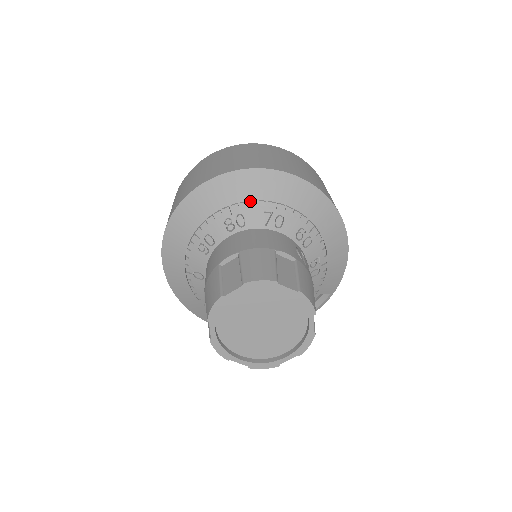
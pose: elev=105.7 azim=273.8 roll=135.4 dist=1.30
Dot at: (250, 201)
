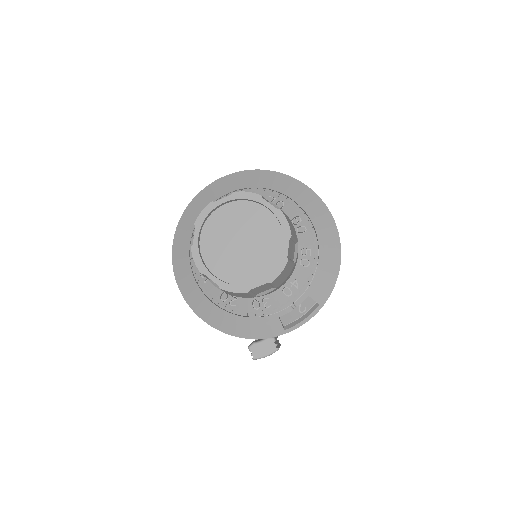
Dot at: (259, 188)
